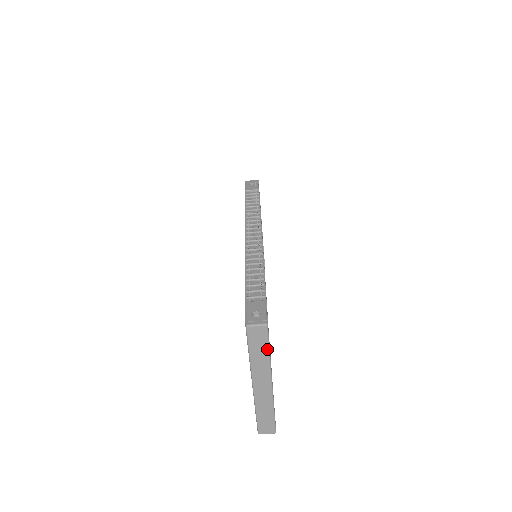
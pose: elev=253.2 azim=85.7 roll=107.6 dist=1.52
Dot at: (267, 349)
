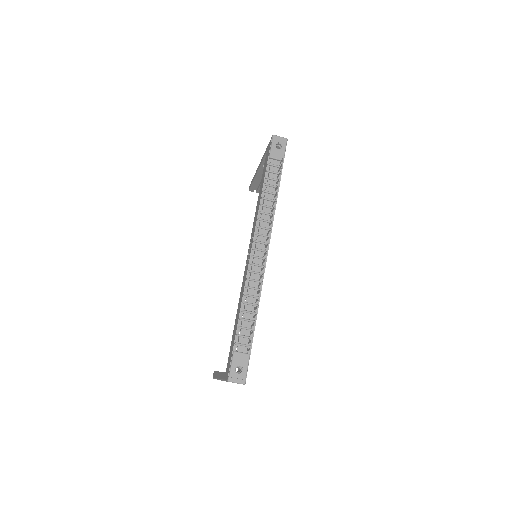
Dot at: occluded
